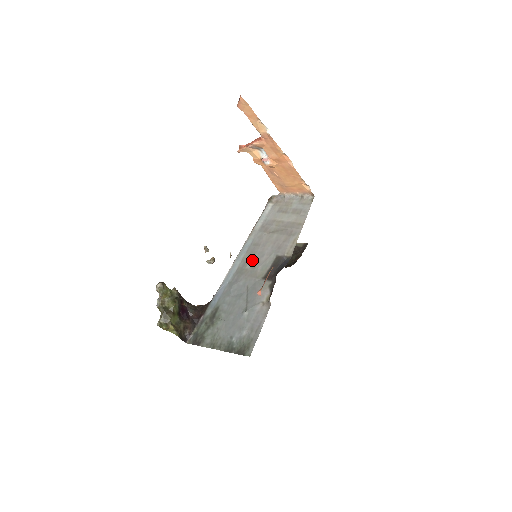
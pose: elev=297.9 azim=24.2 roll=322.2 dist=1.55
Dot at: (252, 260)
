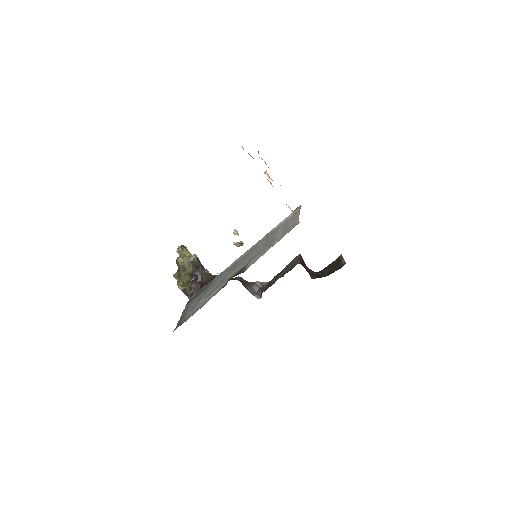
Dot at: (244, 258)
